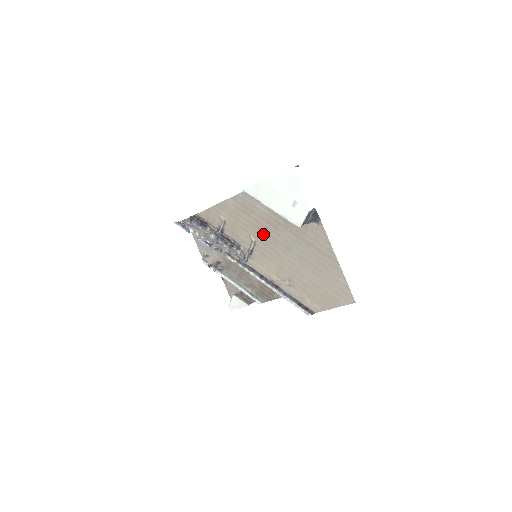
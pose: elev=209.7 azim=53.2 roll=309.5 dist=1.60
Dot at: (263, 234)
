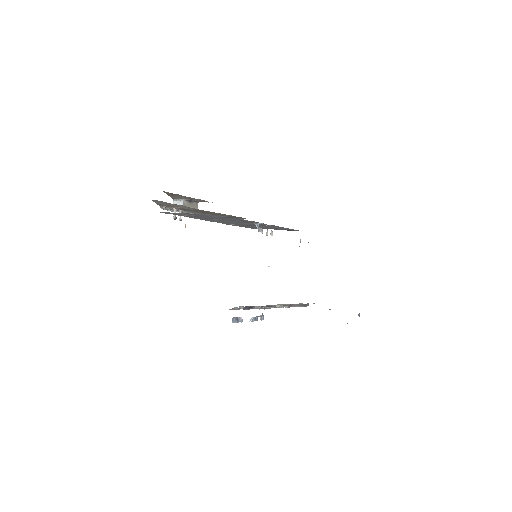
Dot at: occluded
